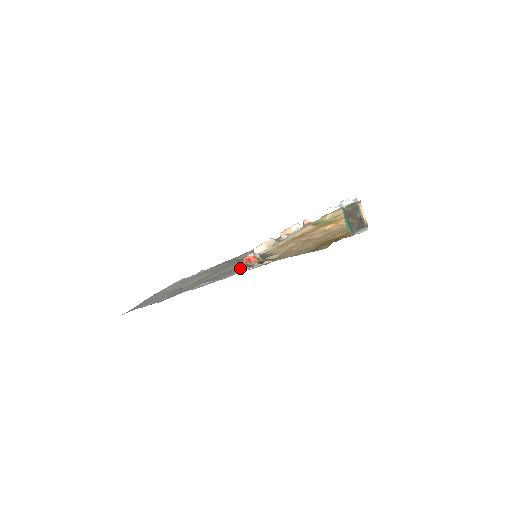
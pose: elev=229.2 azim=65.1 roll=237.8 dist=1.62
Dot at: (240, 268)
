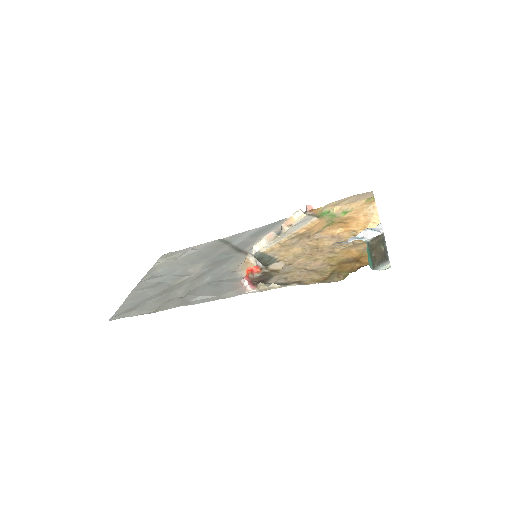
Dot at: (242, 285)
